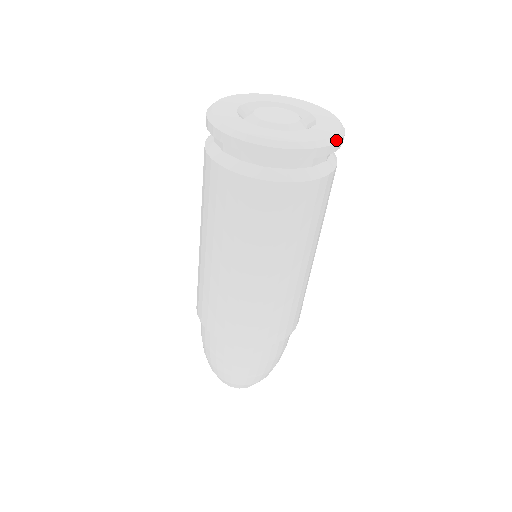
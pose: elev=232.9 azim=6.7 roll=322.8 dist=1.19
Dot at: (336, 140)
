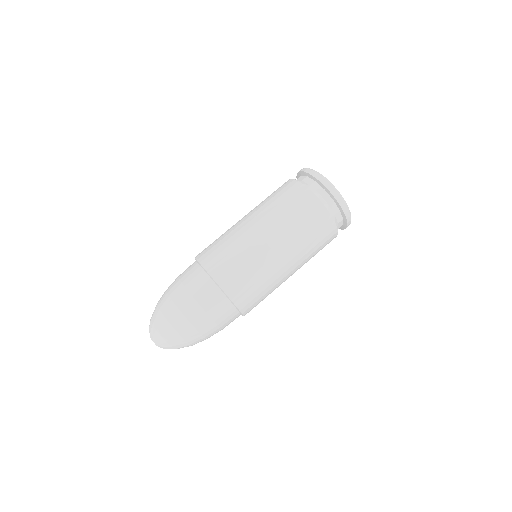
Dot at: occluded
